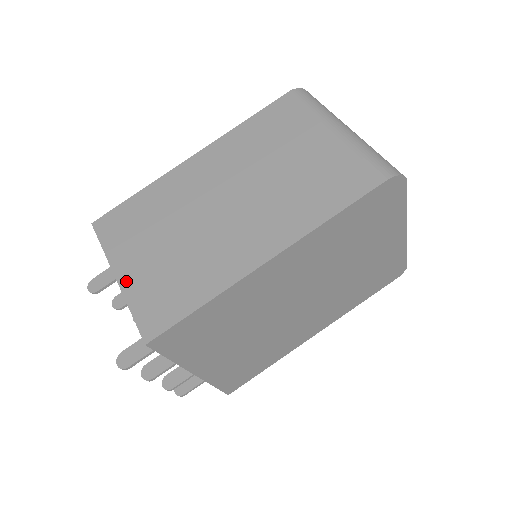
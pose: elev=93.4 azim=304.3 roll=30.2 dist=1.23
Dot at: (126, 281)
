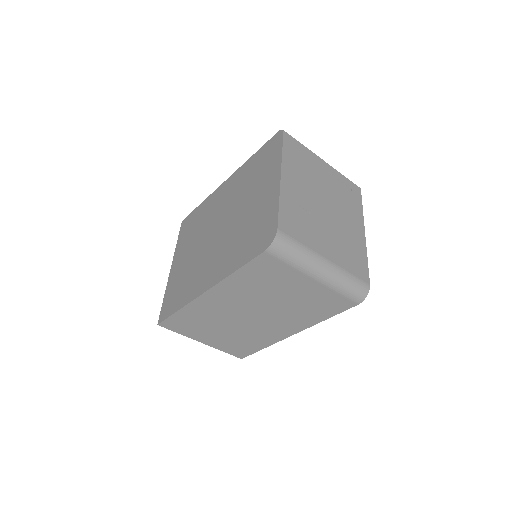
Dot at: (210, 344)
